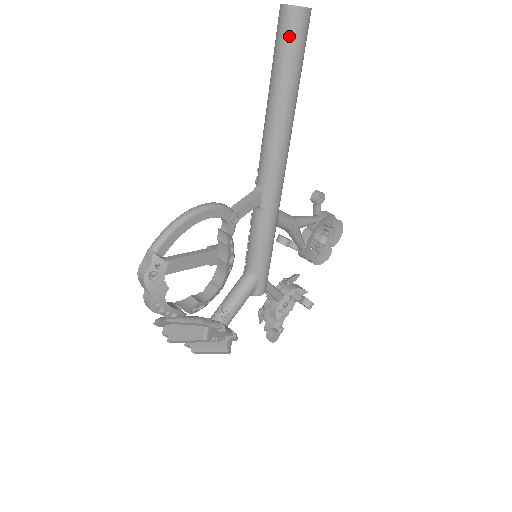
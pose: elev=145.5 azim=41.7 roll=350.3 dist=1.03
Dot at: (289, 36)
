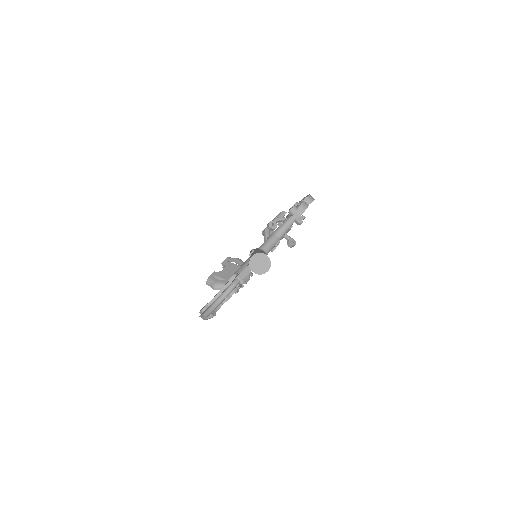
Dot at: occluded
